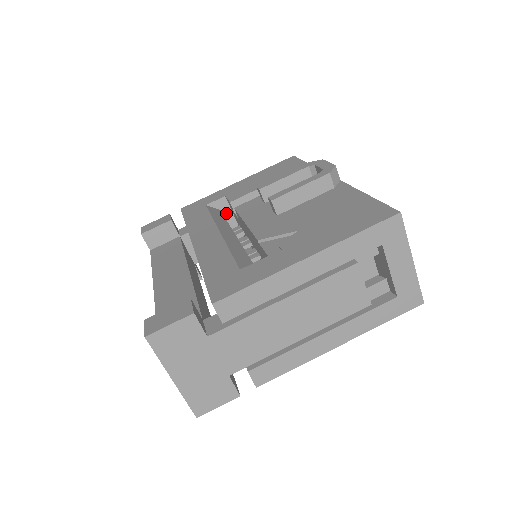
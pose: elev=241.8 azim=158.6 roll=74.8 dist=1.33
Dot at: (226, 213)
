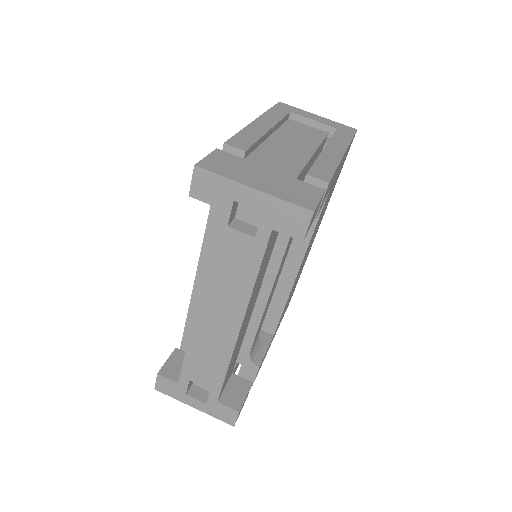
Dot at: occluded
